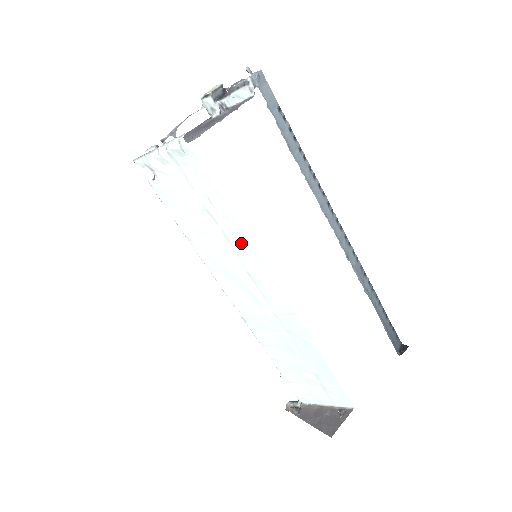
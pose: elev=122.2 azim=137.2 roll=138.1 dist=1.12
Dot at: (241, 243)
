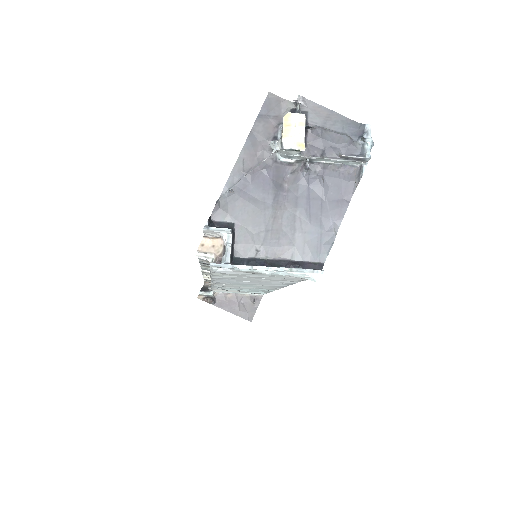
Dot at: (279, 283)
